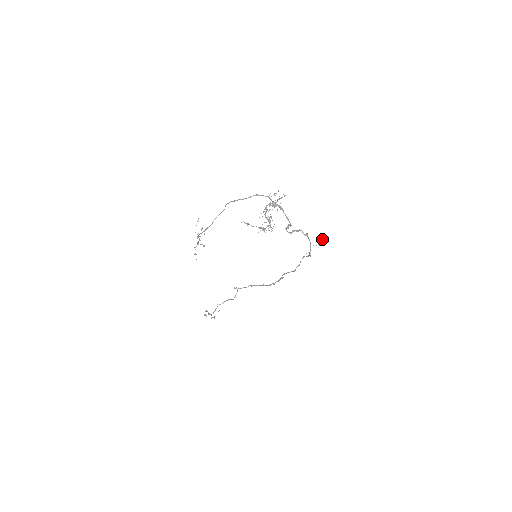
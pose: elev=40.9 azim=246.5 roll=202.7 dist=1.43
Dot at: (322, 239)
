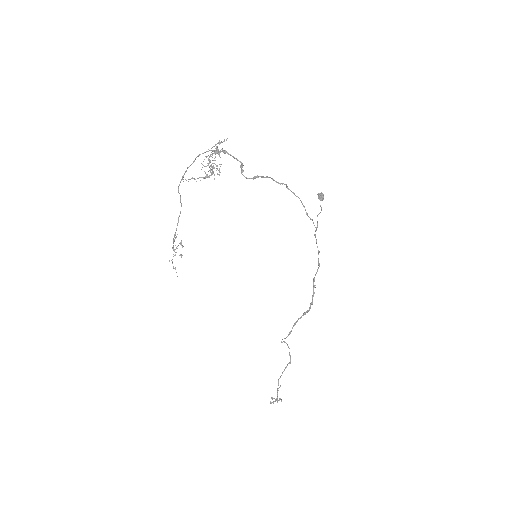
Dot at: (318, 195)
